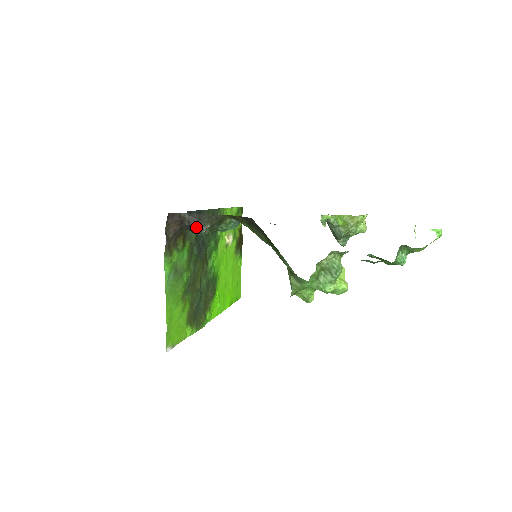
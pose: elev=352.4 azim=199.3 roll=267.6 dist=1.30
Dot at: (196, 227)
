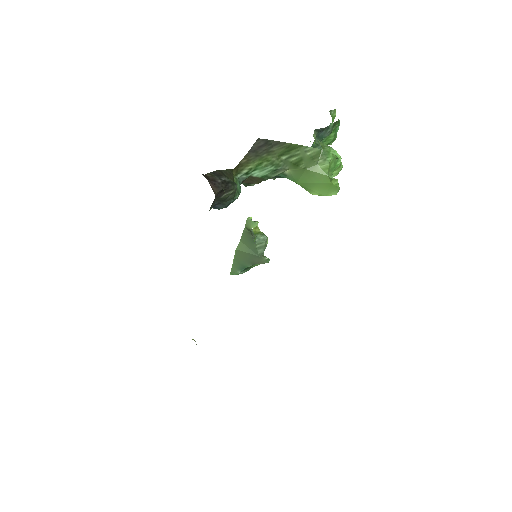
Dot at: (228, 179)
